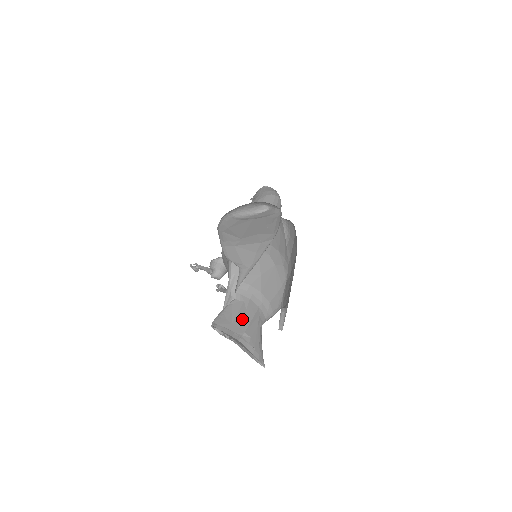
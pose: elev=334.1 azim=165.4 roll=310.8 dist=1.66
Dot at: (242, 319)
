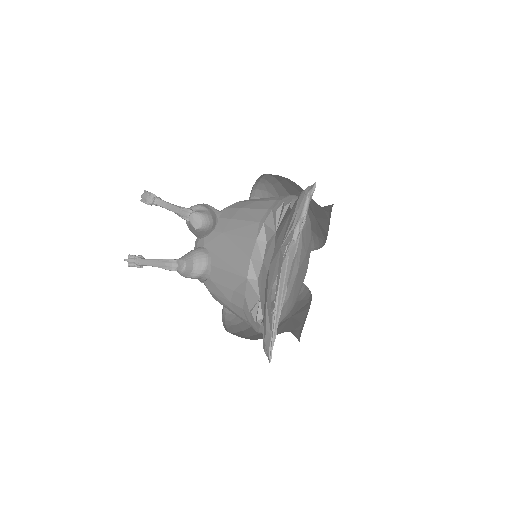
Dot at: occluded
